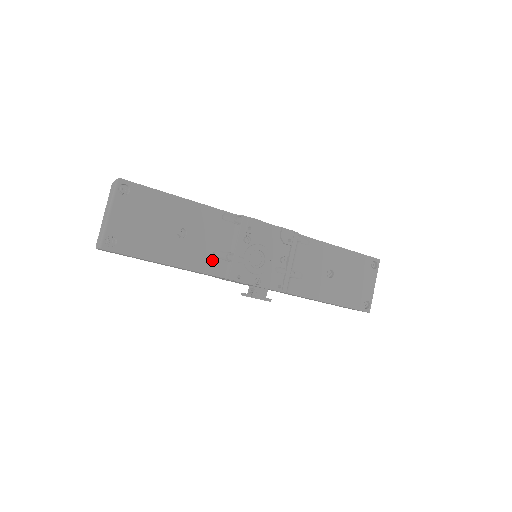
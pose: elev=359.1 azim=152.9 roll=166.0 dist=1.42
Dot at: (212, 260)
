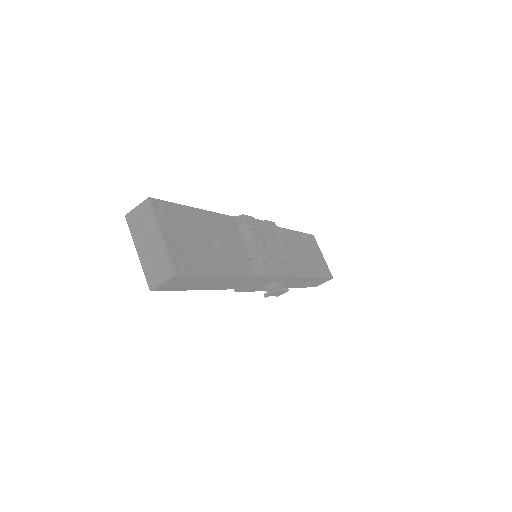
Dot at: (245, 262)
